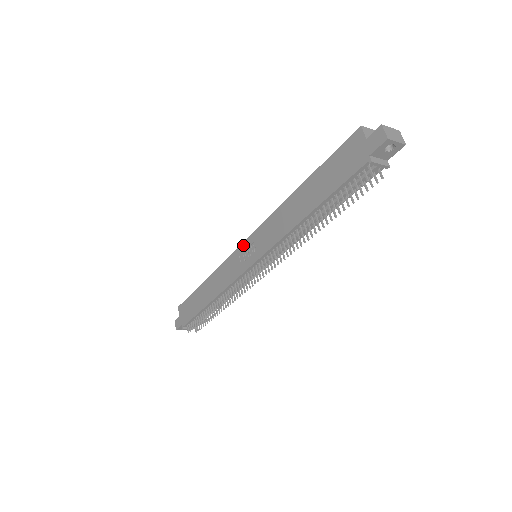
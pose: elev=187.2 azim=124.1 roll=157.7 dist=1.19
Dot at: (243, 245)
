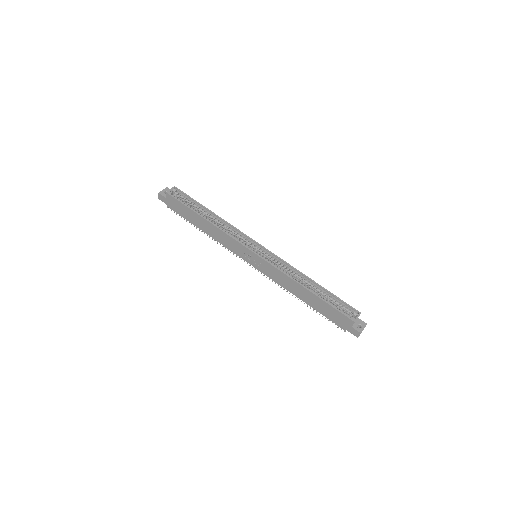
Dot at: (252, 253)
